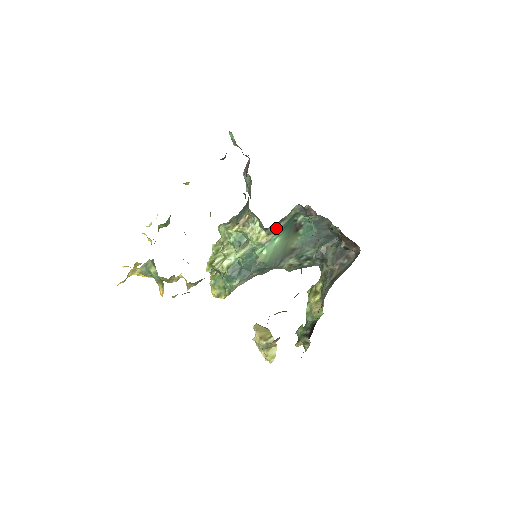
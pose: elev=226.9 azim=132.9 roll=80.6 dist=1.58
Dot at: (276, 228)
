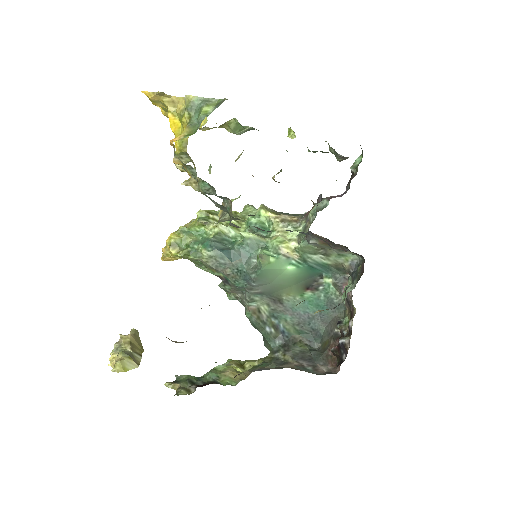
Dot at: (310, 253)
